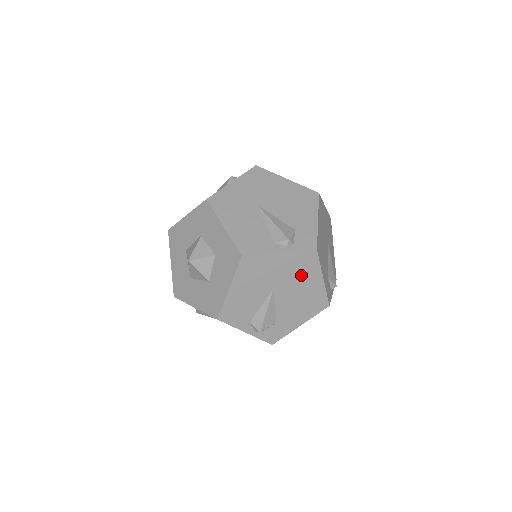
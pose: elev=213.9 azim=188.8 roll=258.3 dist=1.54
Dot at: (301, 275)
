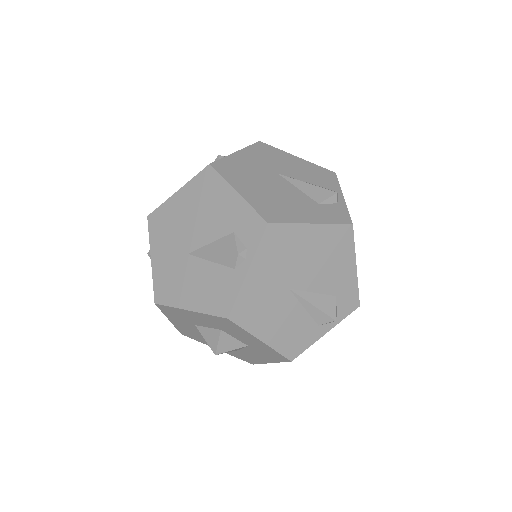
Dot at: occluded
